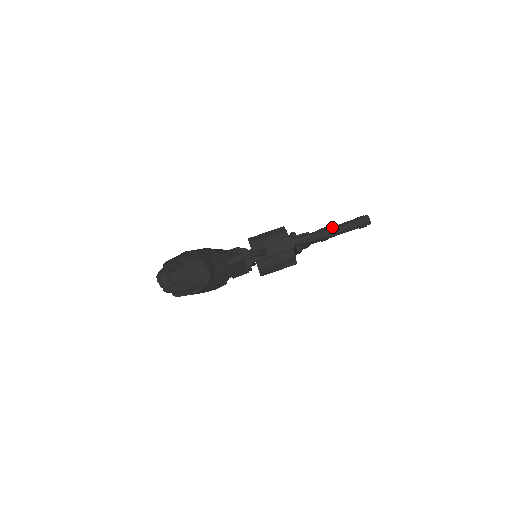
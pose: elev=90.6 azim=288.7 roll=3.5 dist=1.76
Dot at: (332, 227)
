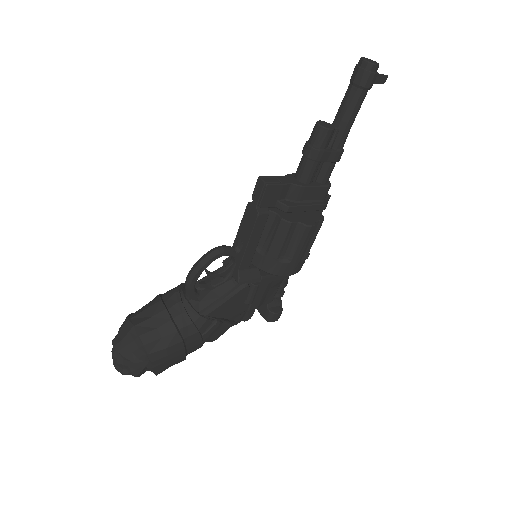
Dot at: (311, 133)
